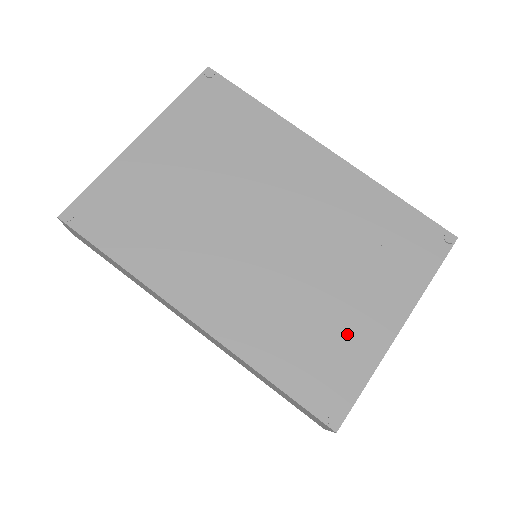
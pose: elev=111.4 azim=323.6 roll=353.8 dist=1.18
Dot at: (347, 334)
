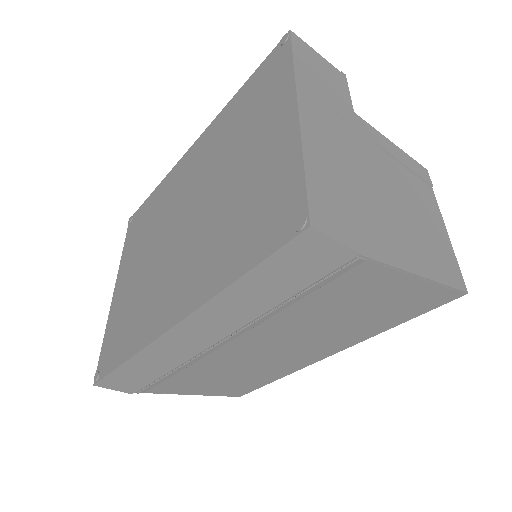
Dot at: (265, 173)
